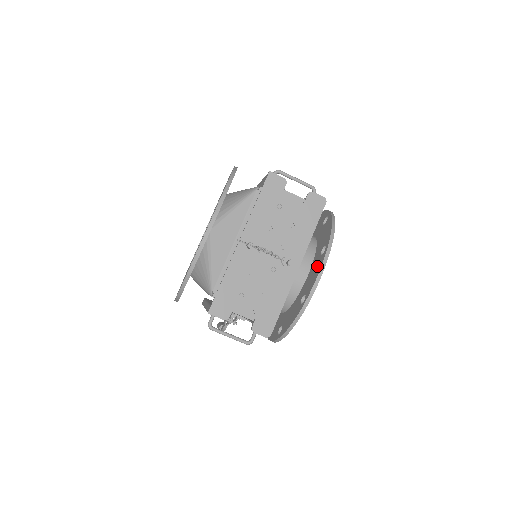
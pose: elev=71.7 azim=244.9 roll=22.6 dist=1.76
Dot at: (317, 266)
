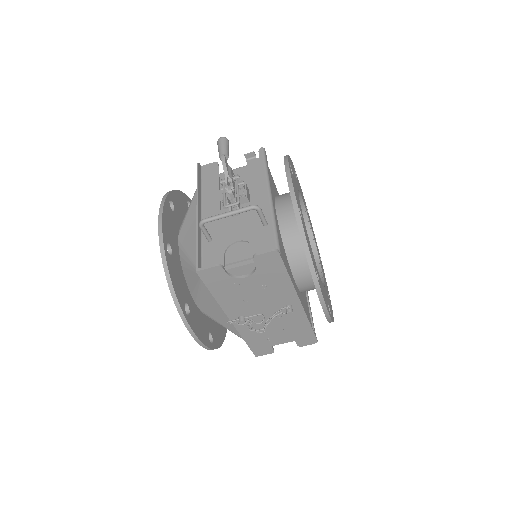
Dot at: occluded
